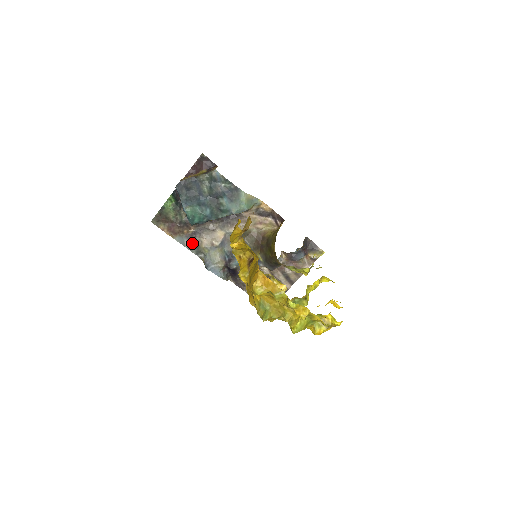
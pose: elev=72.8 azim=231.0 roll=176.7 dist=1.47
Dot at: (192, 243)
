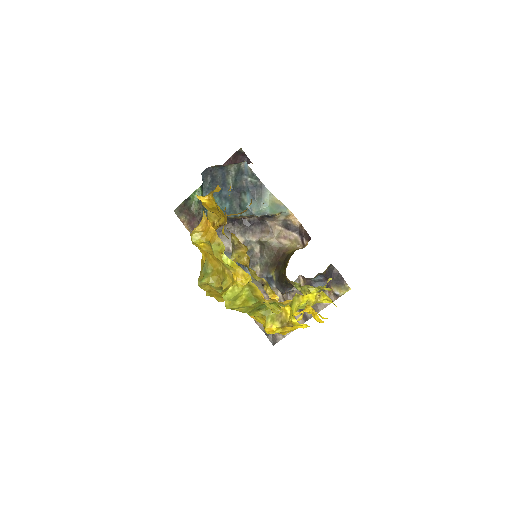
Dot at: occluded
